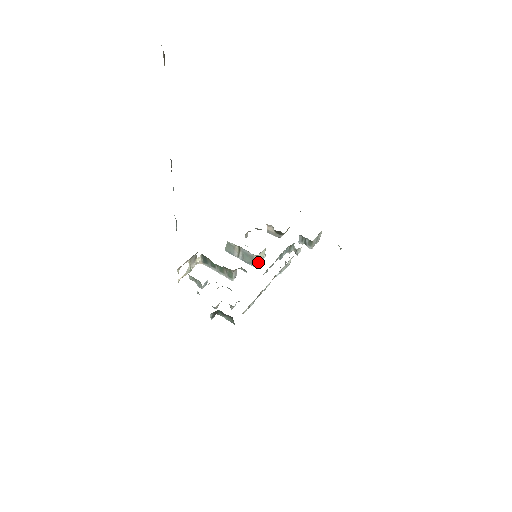
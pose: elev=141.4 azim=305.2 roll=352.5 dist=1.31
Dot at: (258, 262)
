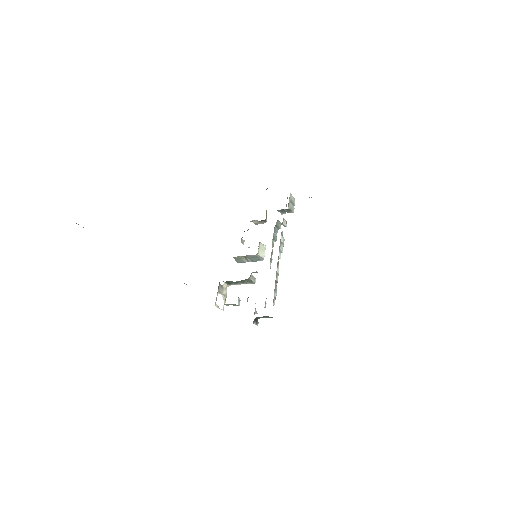
Dot at: (263, 255)
